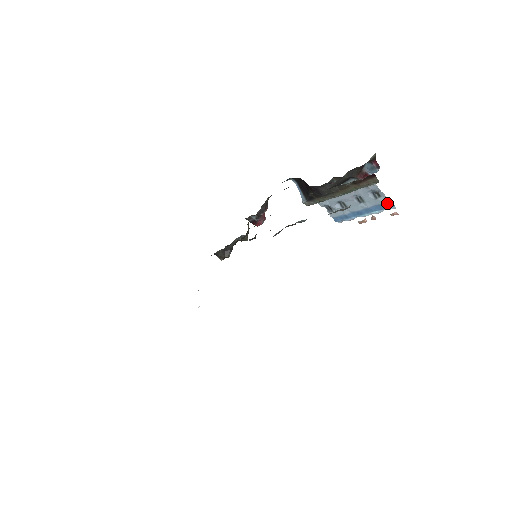
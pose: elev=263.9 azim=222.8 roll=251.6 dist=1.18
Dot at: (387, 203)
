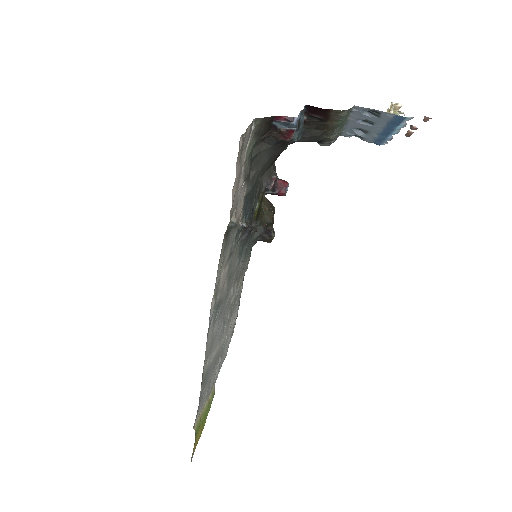
Dot at: (394, 117)
